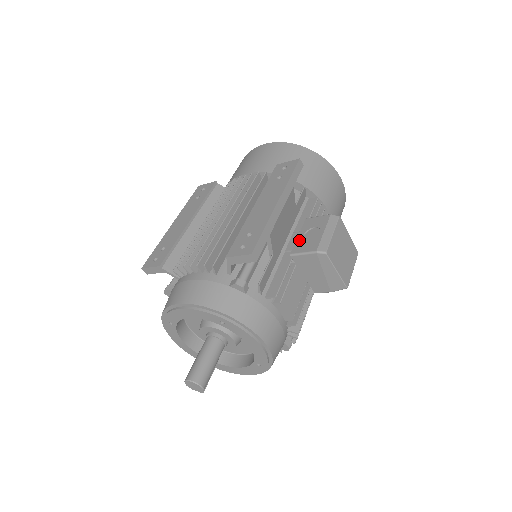
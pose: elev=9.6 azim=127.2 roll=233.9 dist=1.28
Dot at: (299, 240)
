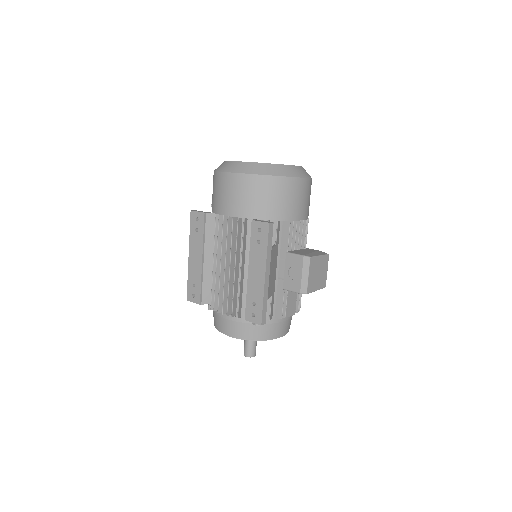
Dot at: (286, 277)
